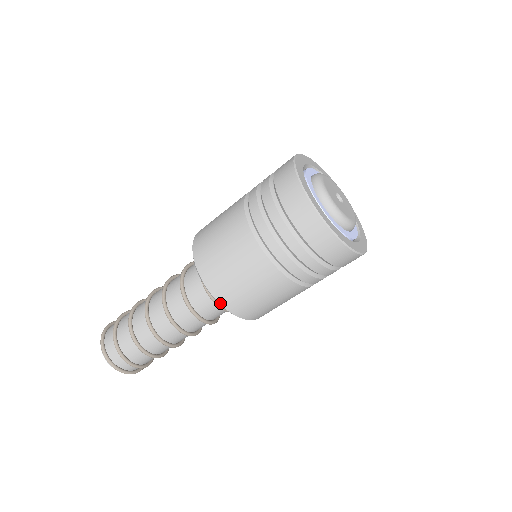
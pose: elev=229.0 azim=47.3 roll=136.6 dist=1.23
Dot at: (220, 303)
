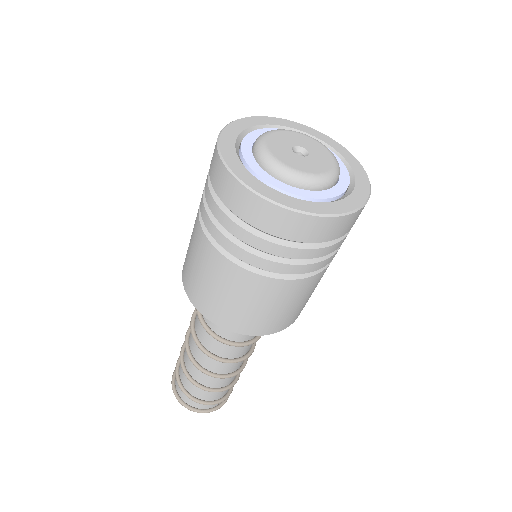
Dot at: occluded
